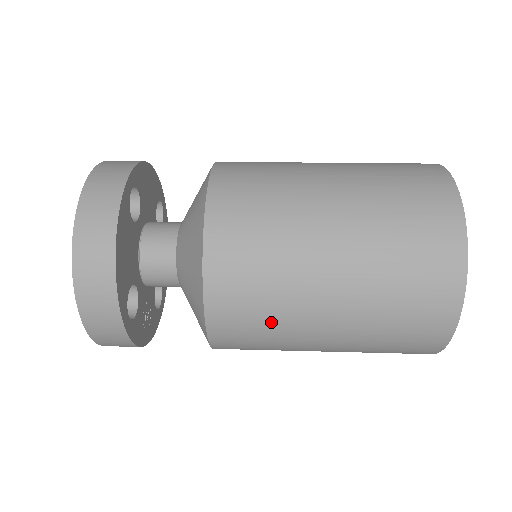
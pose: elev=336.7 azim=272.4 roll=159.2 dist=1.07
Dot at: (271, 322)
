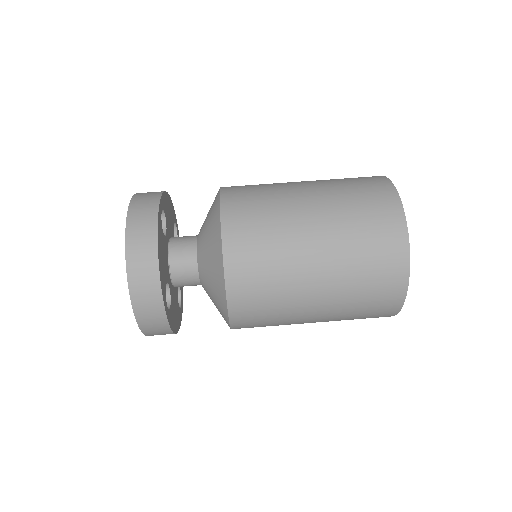
Dot at: occluded
